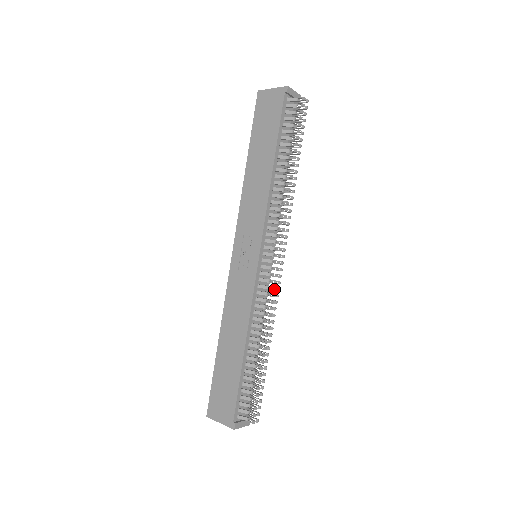
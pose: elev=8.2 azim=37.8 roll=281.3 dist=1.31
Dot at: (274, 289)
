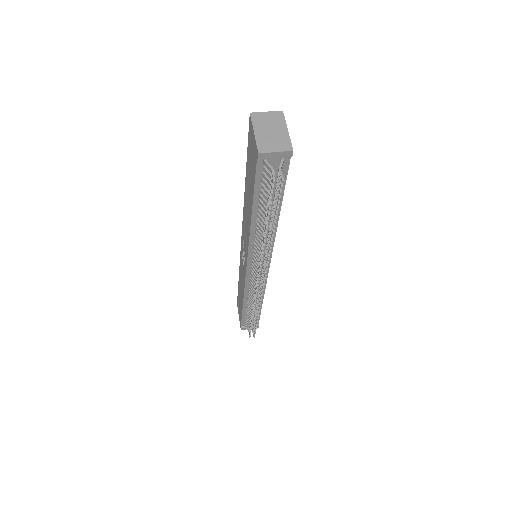
Dot at: (255, 297)
